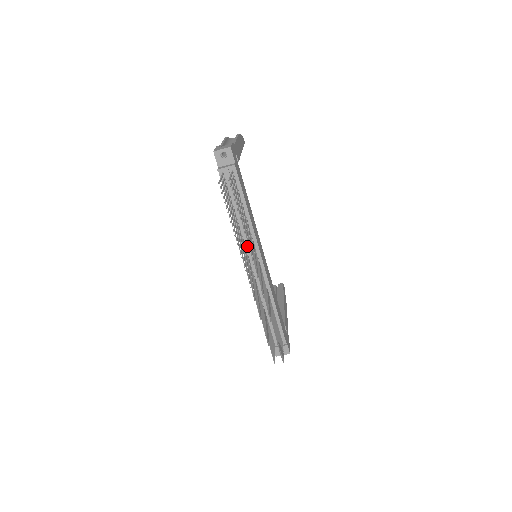
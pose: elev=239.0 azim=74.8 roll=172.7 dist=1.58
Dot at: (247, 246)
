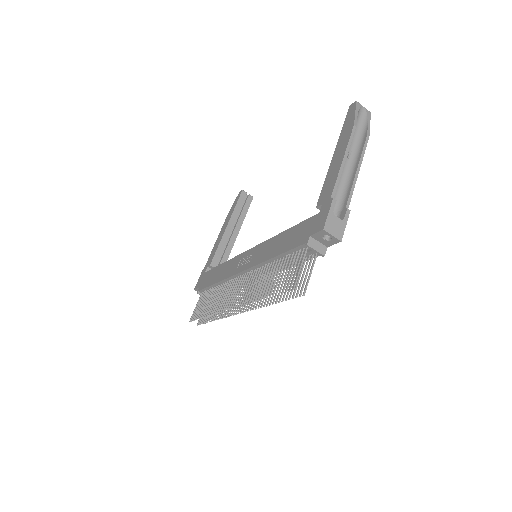
Dot at: occluded
